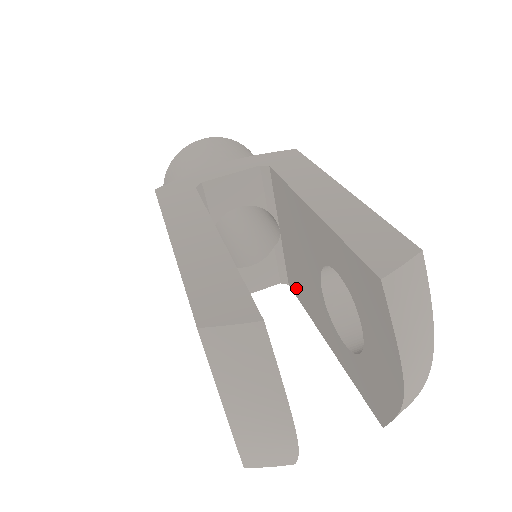
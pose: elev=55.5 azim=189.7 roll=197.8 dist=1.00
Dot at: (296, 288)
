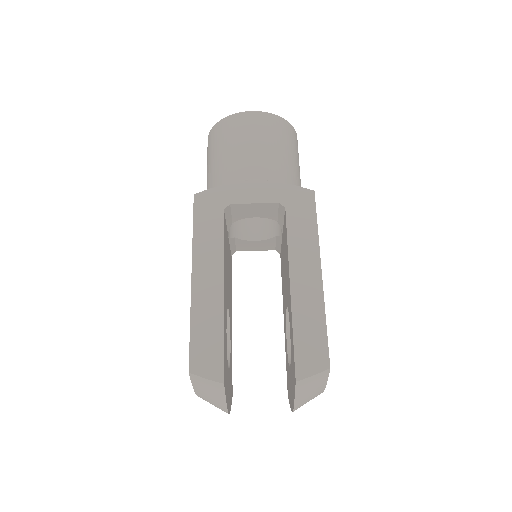
Dot at: (281, 268)
